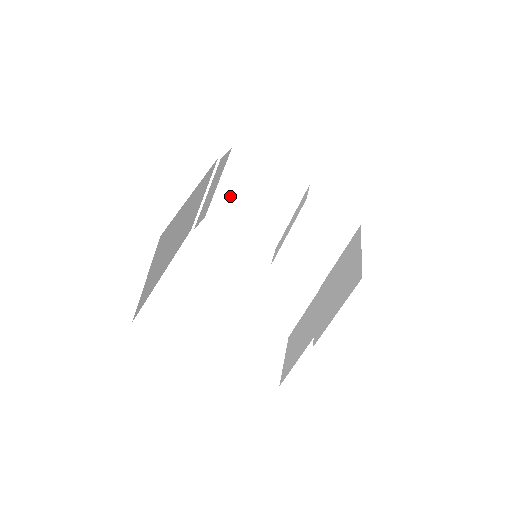
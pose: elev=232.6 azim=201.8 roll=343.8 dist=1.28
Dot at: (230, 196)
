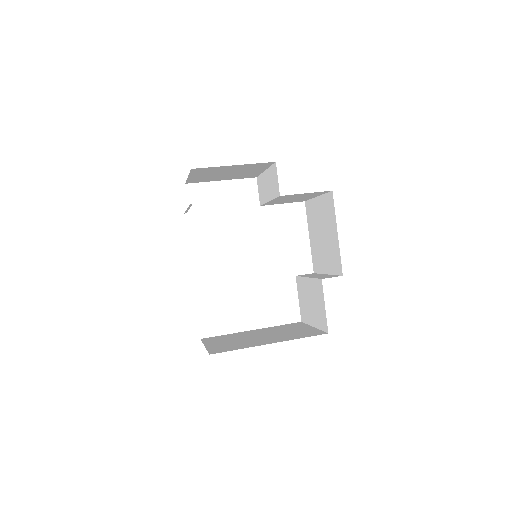
Dot at: (202, 177)
